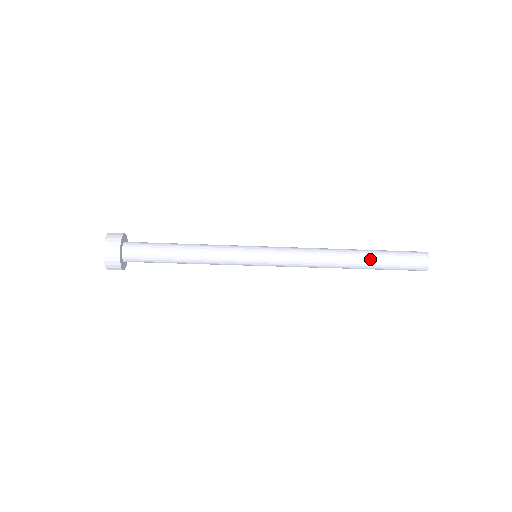
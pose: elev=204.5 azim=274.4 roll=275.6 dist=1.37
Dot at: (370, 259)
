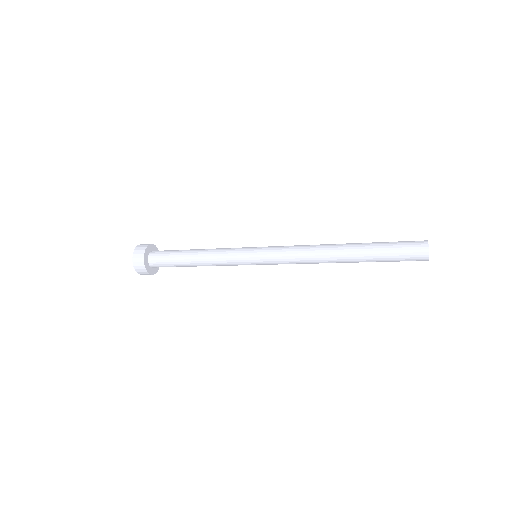
Dot at: (361, 248)
